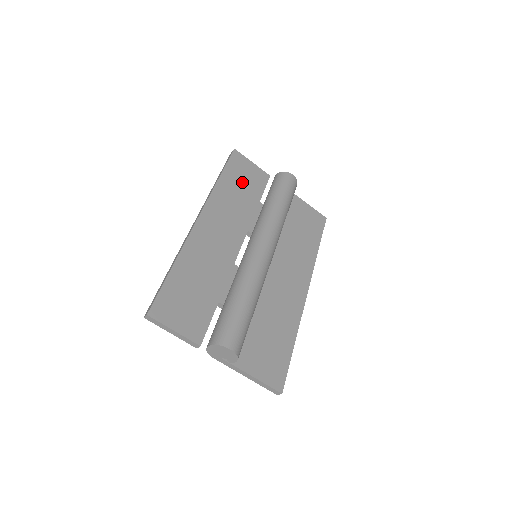
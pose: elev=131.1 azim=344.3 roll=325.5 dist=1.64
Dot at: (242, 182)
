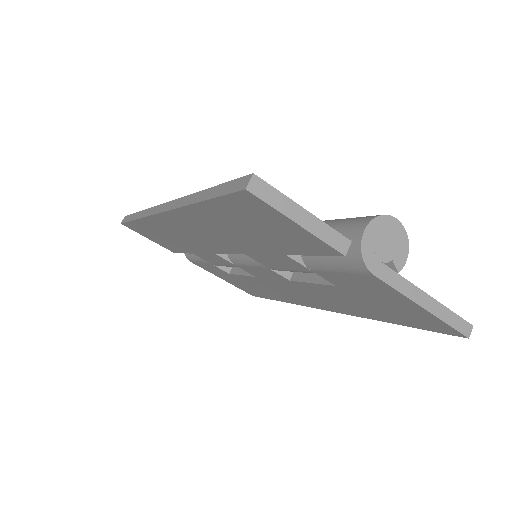
Dot at: occluded
